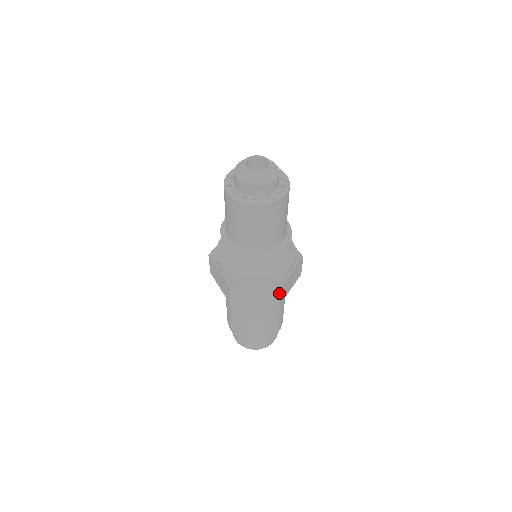
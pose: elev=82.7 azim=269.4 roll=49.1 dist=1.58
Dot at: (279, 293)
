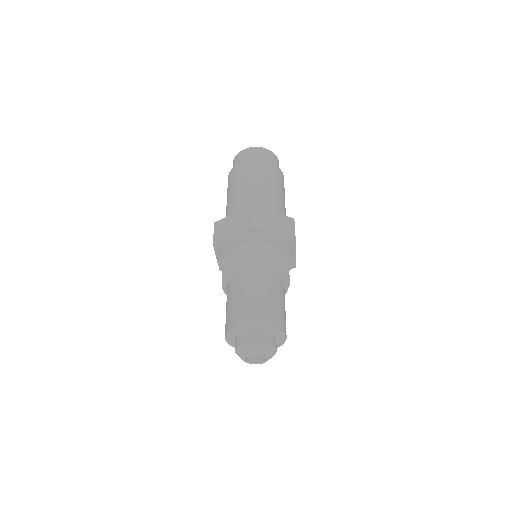
Dot at: occluded
